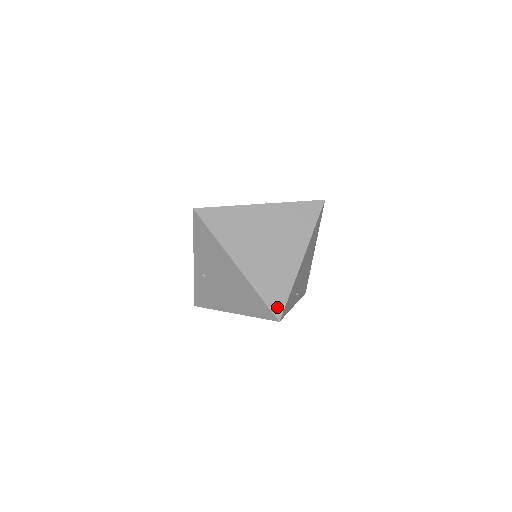
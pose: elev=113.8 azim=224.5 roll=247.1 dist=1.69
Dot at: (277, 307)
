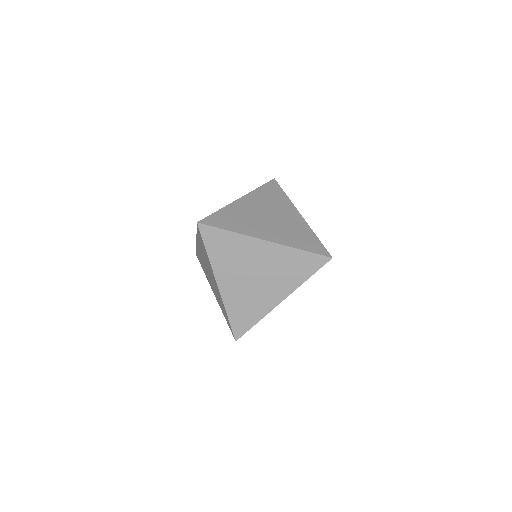
Dot at: (321, 250)
